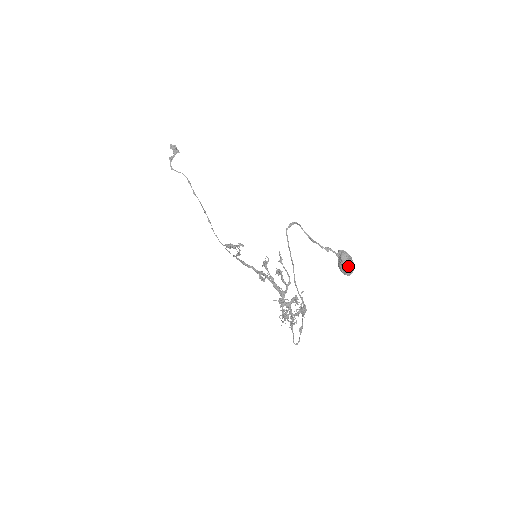
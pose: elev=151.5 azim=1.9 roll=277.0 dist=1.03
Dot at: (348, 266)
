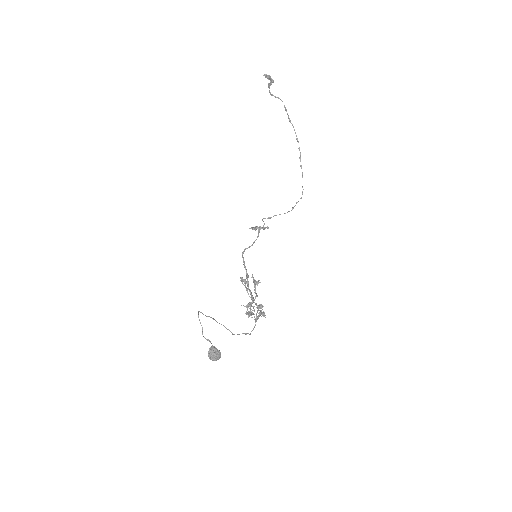
Dot at: (211, 359)
